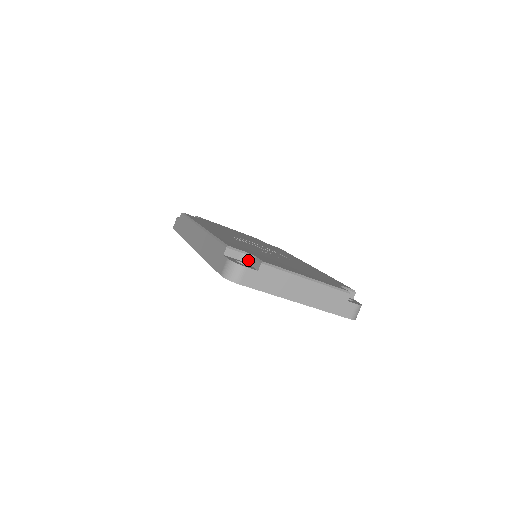
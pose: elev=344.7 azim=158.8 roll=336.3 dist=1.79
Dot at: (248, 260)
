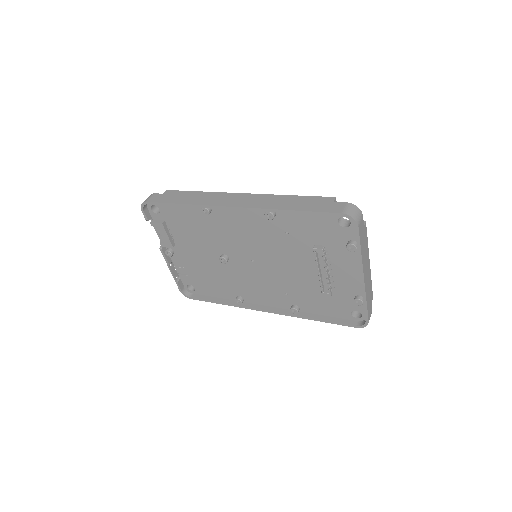
Dot at: occluded
